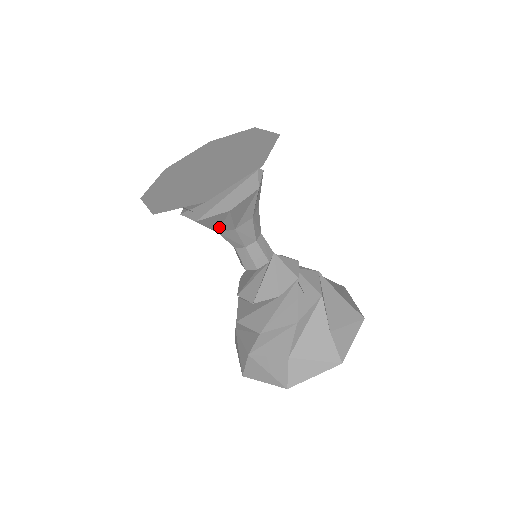
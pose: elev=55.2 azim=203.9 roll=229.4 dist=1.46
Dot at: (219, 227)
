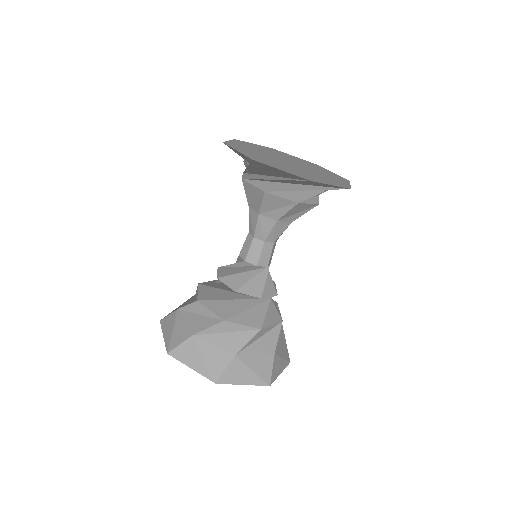
Dot at: (268, 210)
